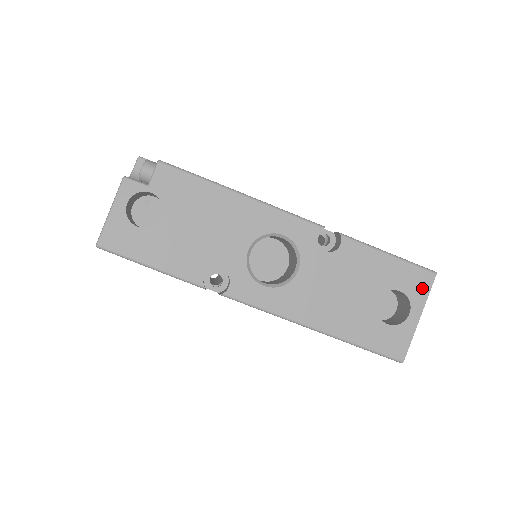
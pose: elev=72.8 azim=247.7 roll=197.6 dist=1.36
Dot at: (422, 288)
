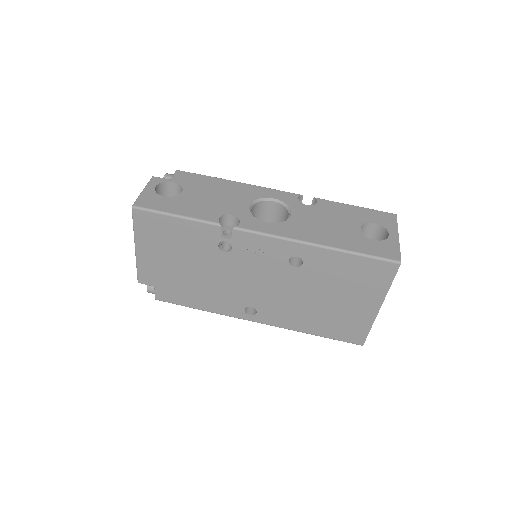
Dot at: (390, 221)
